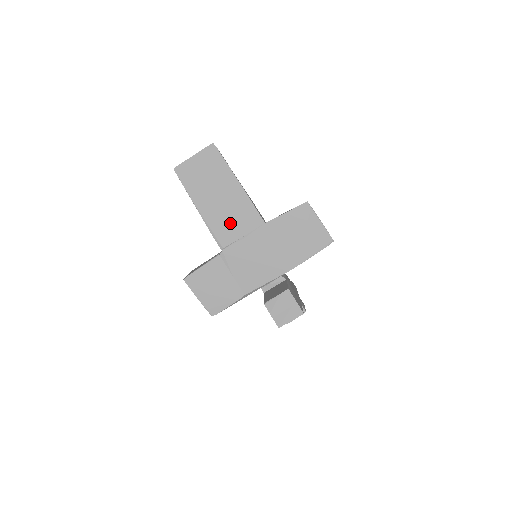
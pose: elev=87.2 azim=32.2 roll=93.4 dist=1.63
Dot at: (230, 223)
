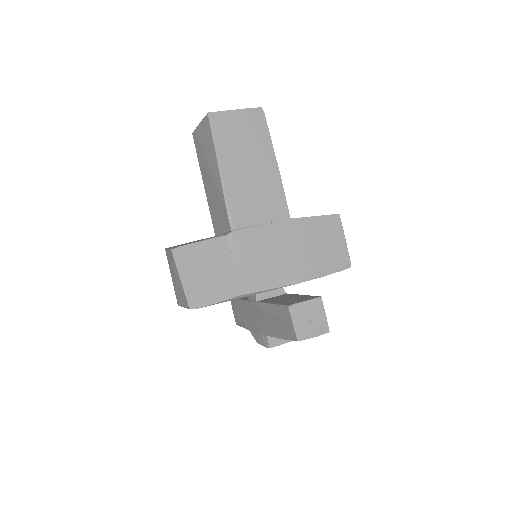
Dot at: (252, 203)
